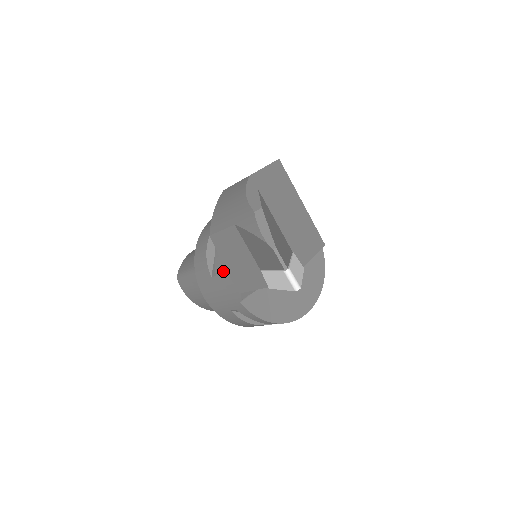
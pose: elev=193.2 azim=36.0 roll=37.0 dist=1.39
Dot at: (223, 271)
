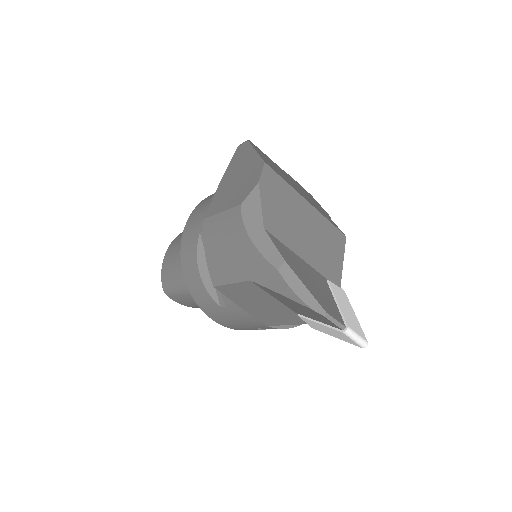
Dot at: occluded
